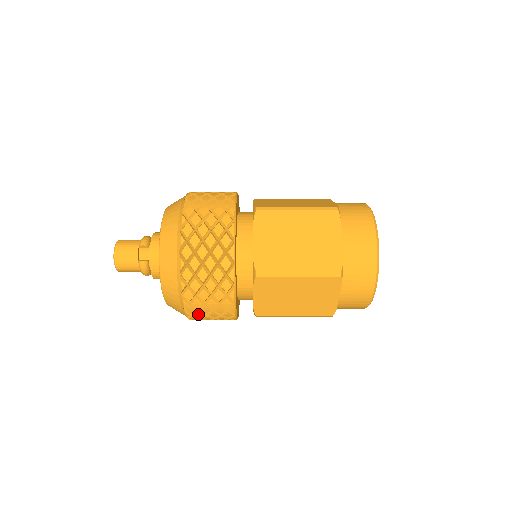
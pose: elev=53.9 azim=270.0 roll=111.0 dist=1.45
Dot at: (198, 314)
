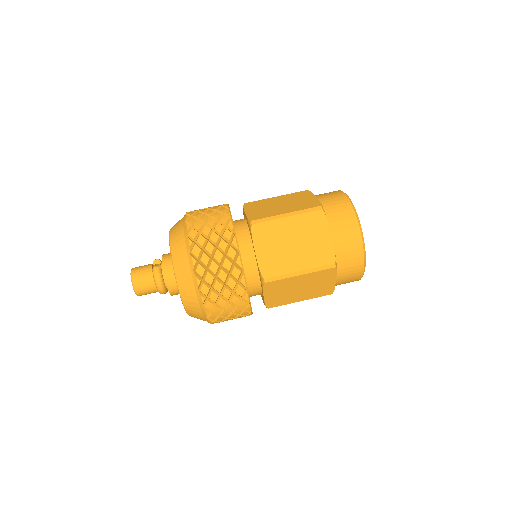
Dot at: (208, 277)
